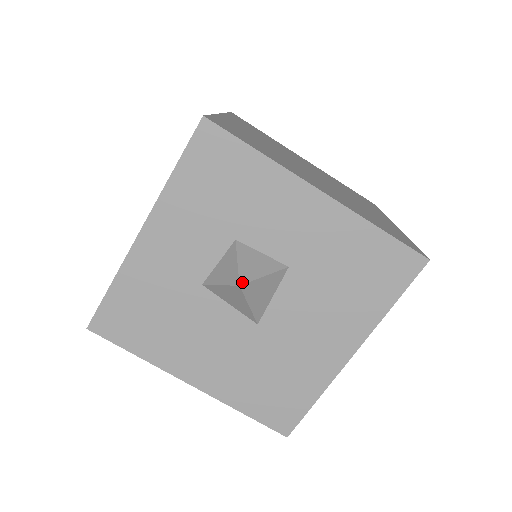
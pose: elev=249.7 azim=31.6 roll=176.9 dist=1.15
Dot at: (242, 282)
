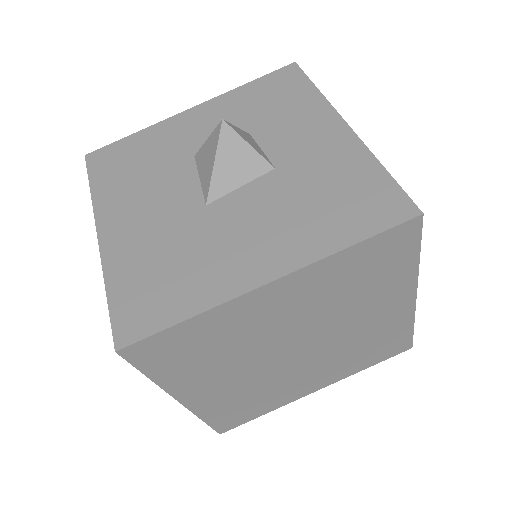
Dot at: (227, 122)
